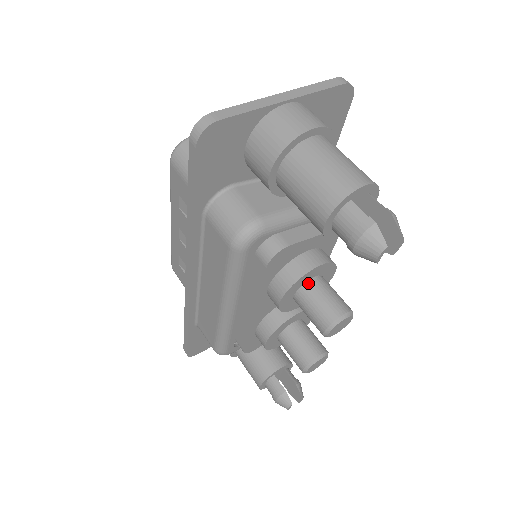
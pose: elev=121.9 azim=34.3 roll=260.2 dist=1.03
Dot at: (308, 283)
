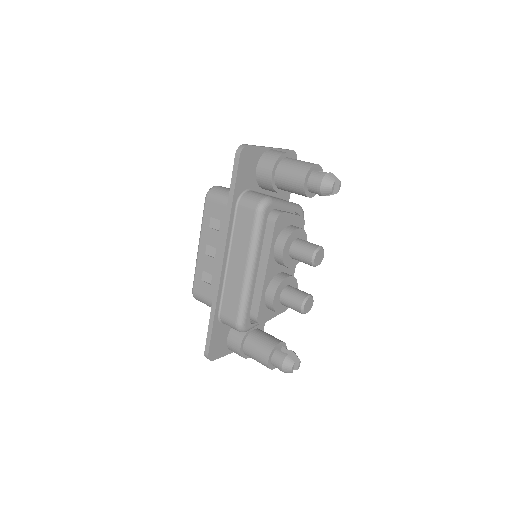
Dot at: (296, 240)
